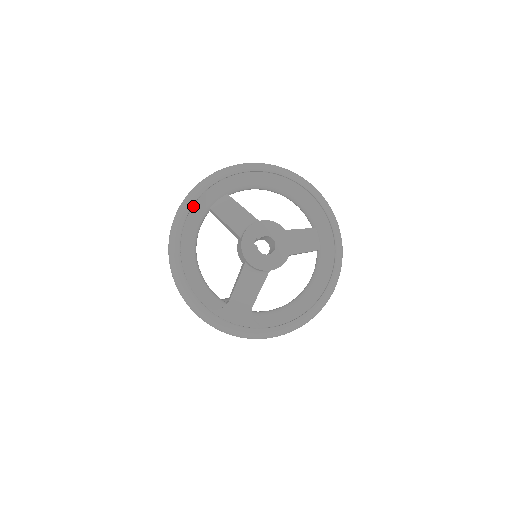
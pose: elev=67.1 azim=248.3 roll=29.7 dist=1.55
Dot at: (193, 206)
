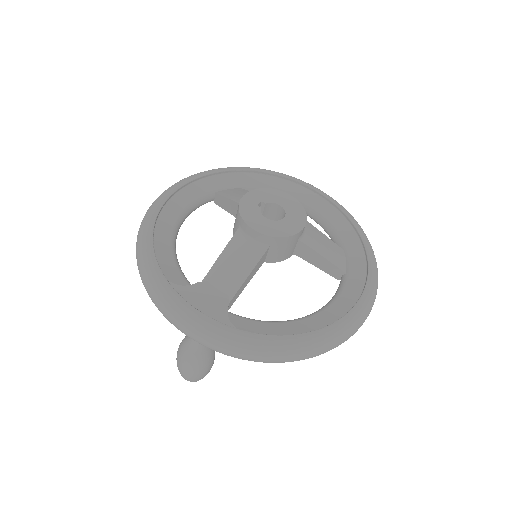
Dot at: (196, 181)
